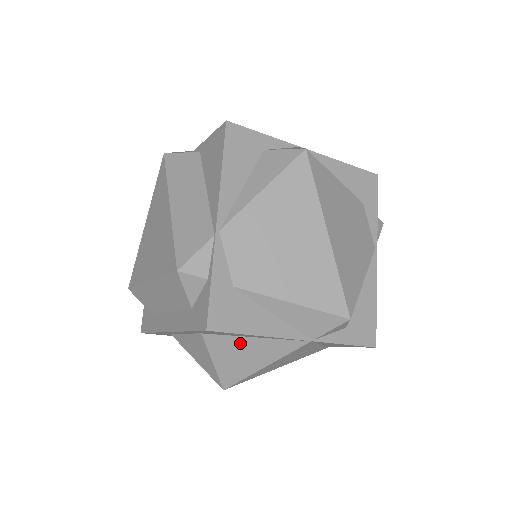
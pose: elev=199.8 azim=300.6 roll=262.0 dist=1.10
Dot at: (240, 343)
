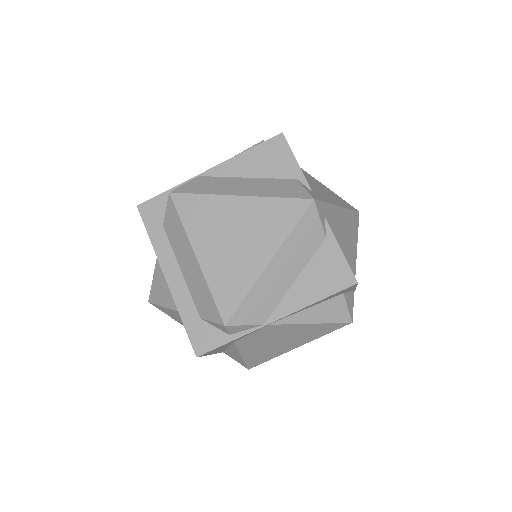
Dot at: occluded
